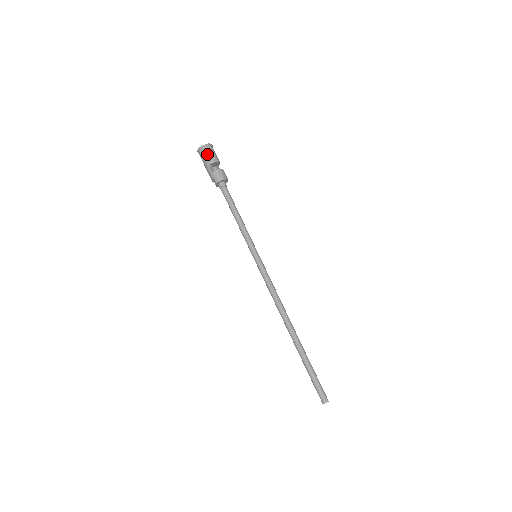
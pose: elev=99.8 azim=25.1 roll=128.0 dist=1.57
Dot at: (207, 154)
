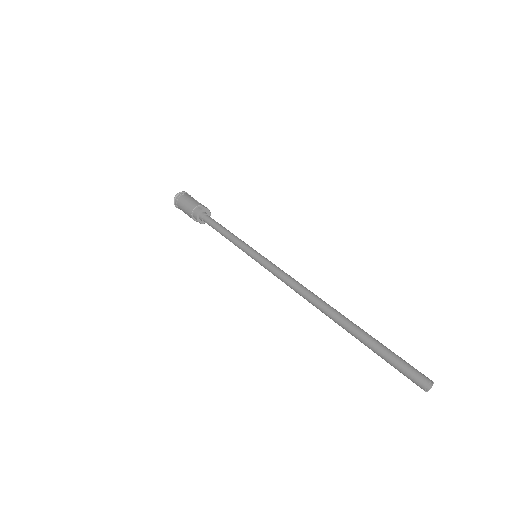
Dot at: (192, 197)
